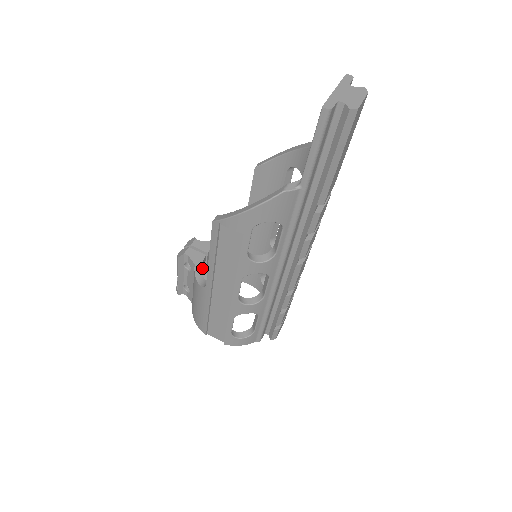
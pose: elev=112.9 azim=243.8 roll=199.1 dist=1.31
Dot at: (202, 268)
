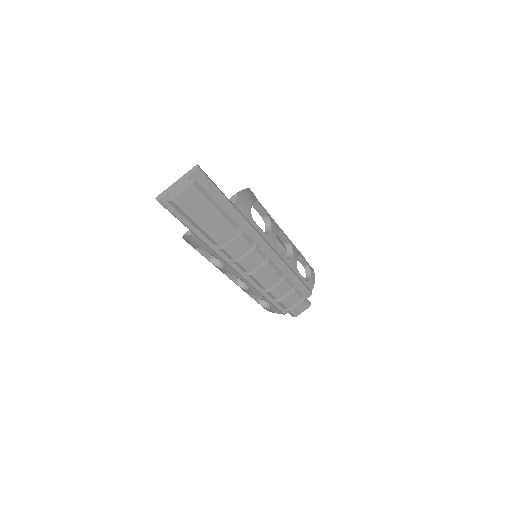
Dot at: occluded
